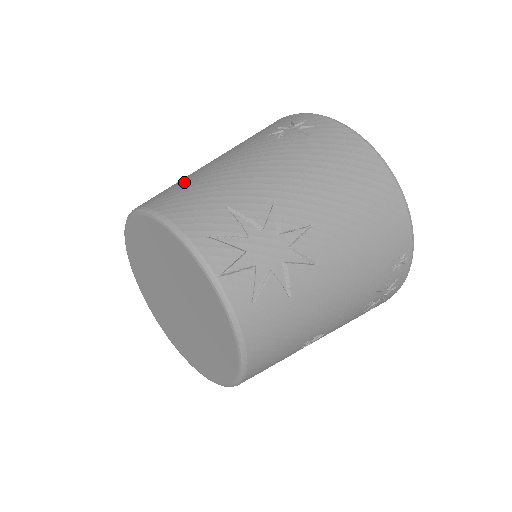
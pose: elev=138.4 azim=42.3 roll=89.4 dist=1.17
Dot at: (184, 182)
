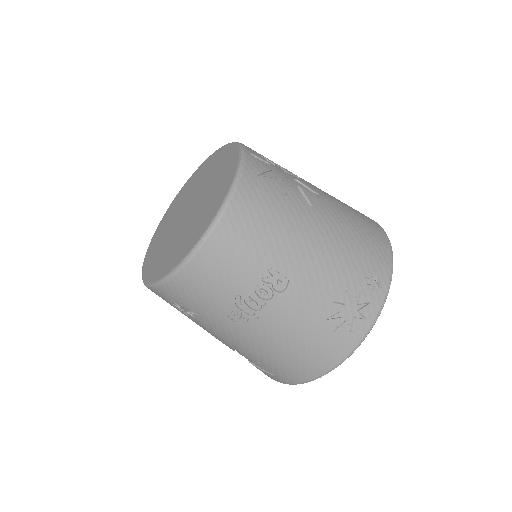
Dot at: occluded
